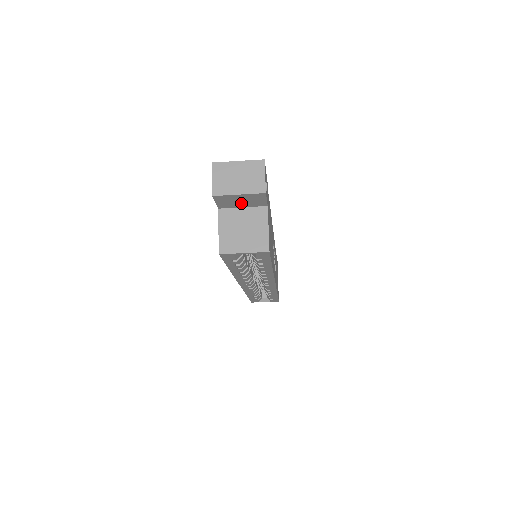
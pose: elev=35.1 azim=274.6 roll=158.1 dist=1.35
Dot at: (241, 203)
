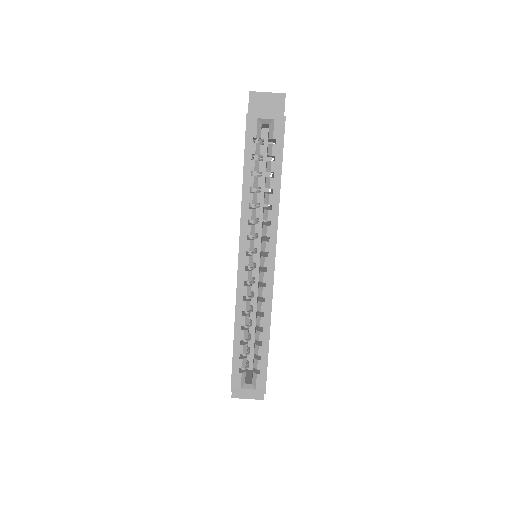
Dot at: (266, 111)
